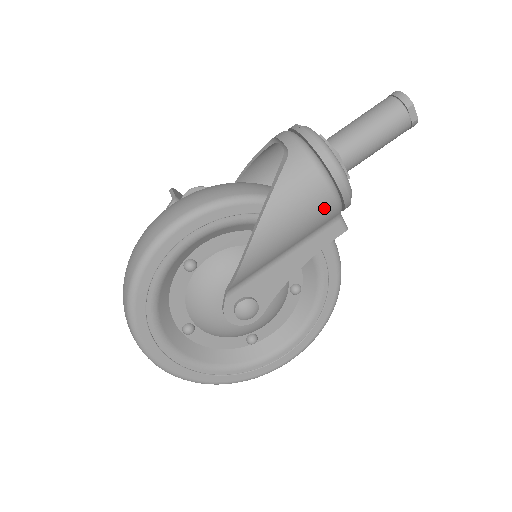
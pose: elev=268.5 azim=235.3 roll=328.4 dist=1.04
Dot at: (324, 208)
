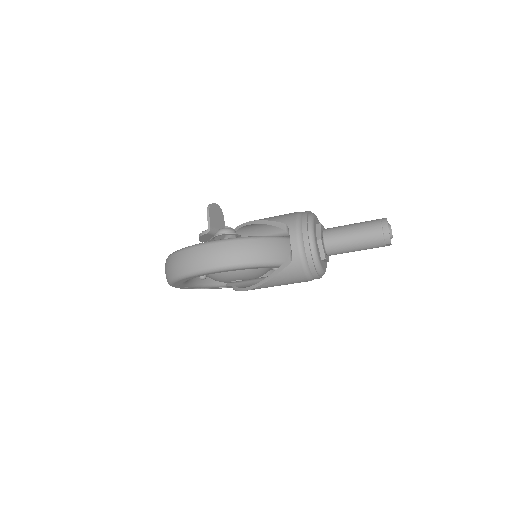
Dot at: occluded
